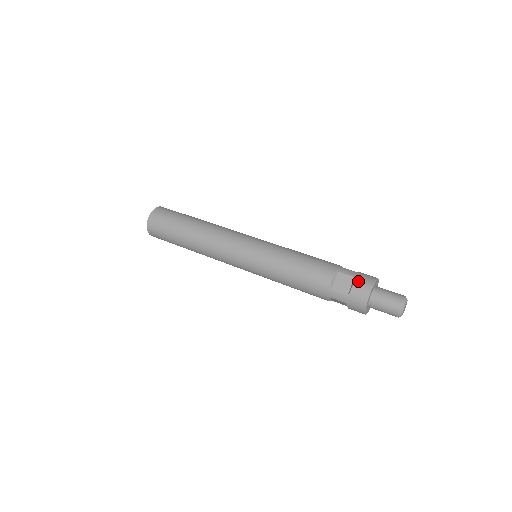
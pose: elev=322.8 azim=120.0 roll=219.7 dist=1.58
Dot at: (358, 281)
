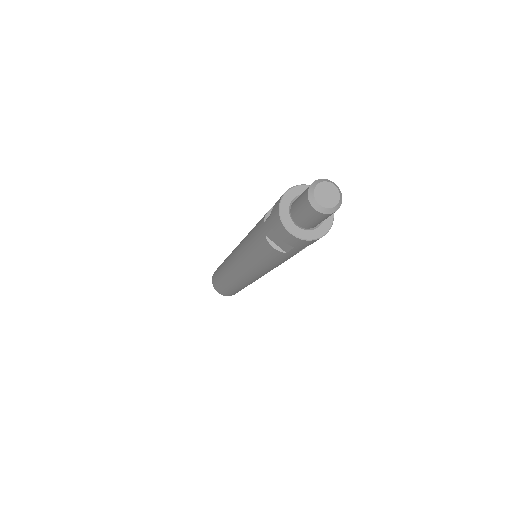
Dot at: occluded
